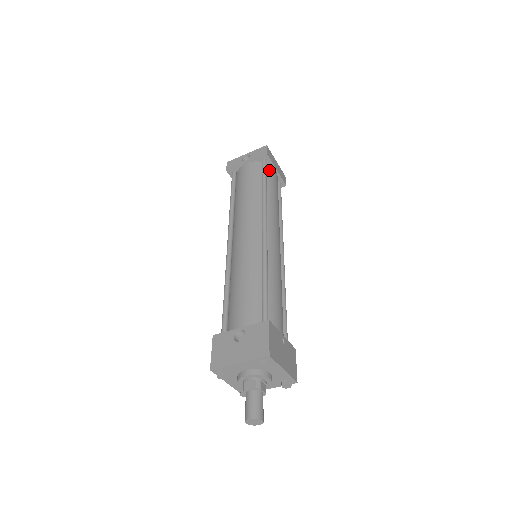
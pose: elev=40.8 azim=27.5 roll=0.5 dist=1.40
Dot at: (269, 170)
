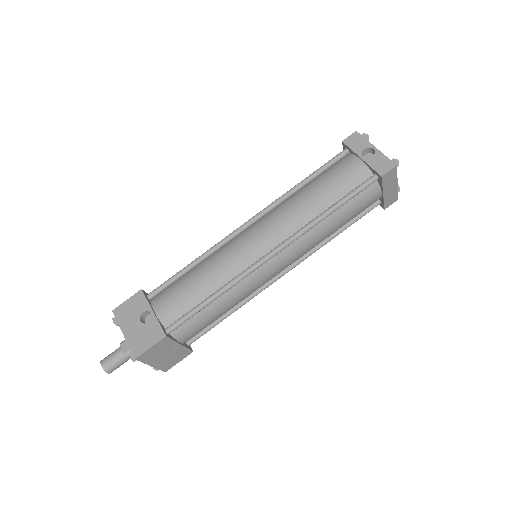
Dot at: (369, 190)
